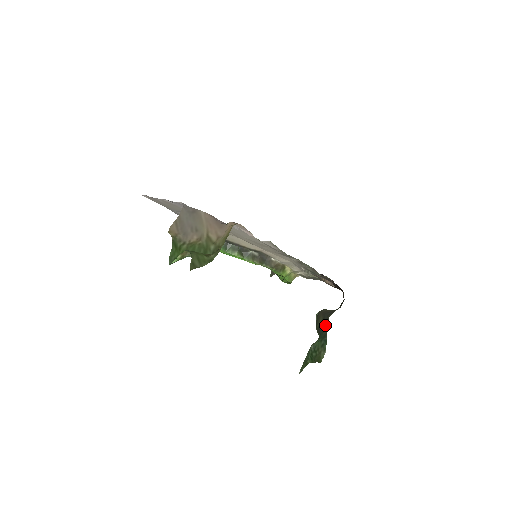
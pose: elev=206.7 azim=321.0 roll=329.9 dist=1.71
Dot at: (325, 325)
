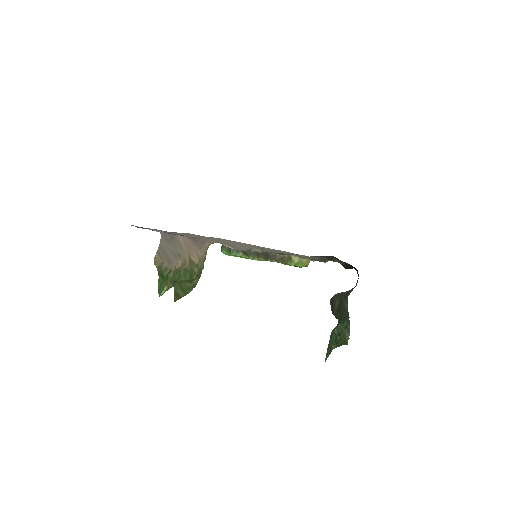
Dot at: (344, 306)
